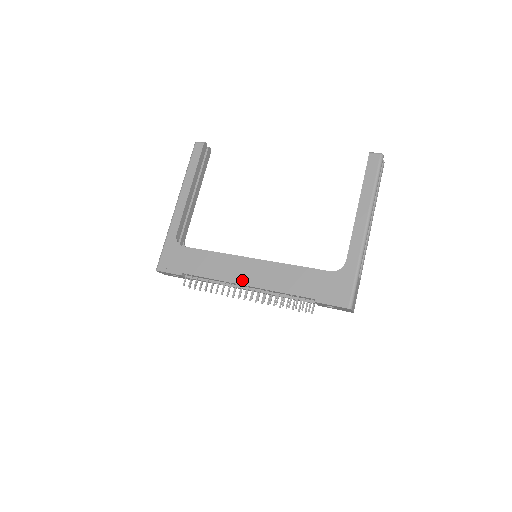
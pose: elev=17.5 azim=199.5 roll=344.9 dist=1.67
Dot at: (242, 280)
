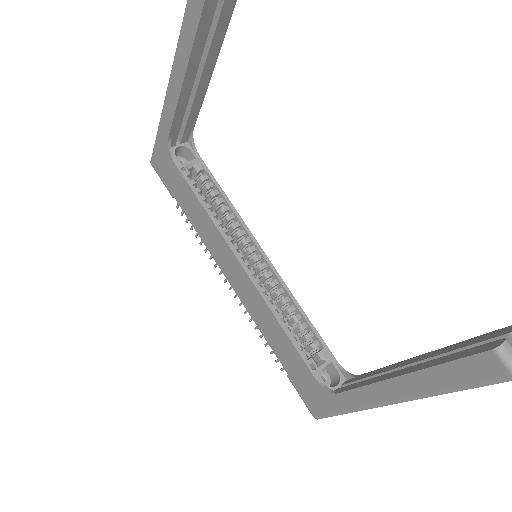
Dot at: (227, 275)
